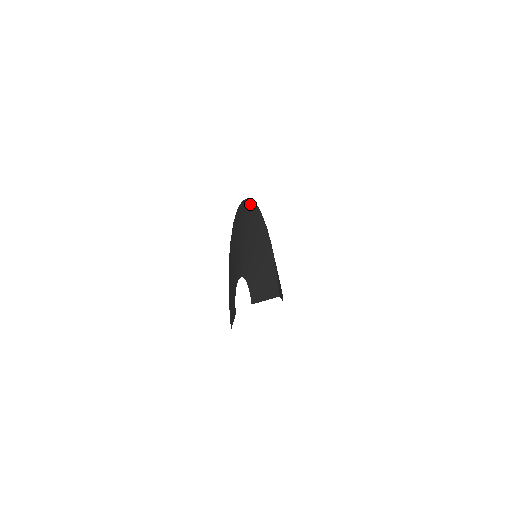
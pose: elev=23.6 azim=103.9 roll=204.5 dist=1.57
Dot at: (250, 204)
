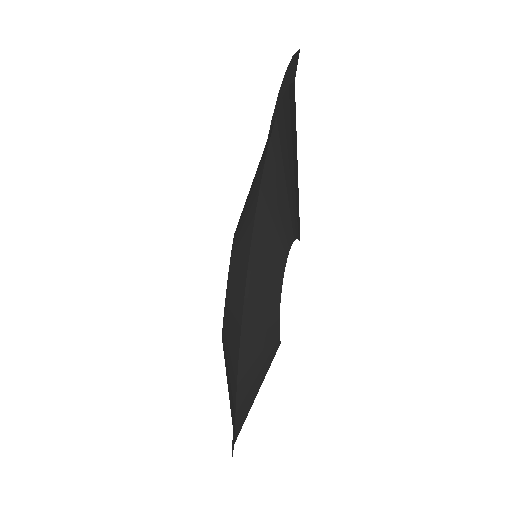
Dot at: (251, 233)
